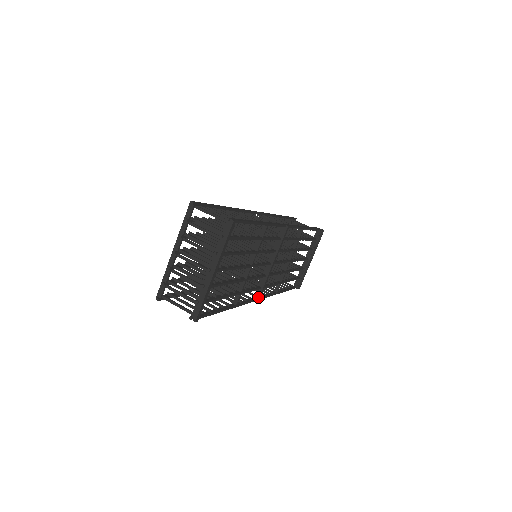
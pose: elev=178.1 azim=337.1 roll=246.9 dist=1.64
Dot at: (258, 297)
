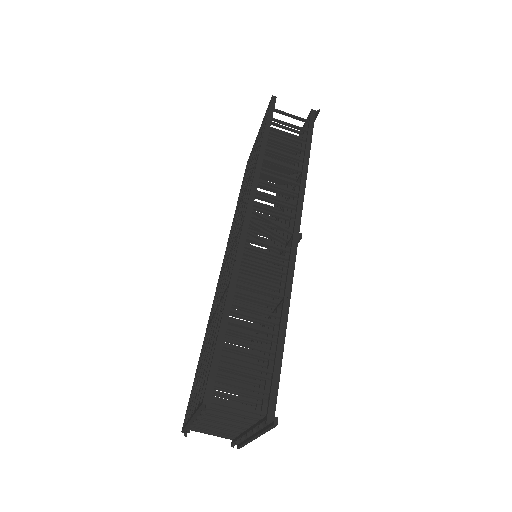
Dot at: occluded
